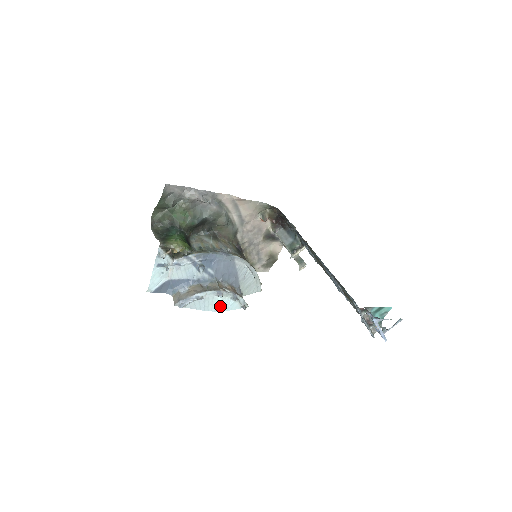
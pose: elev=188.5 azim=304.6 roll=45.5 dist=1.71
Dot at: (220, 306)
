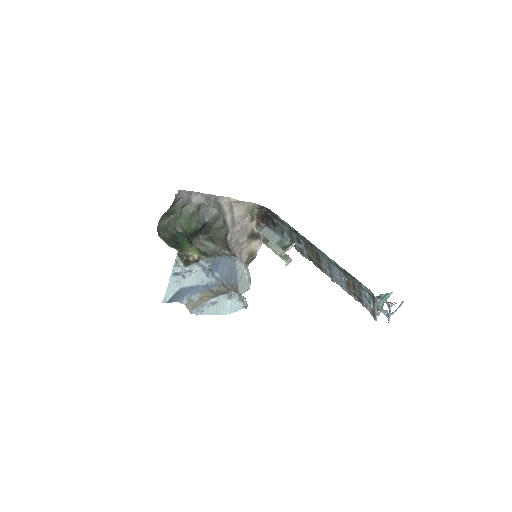
Dot at: (229, 309)
